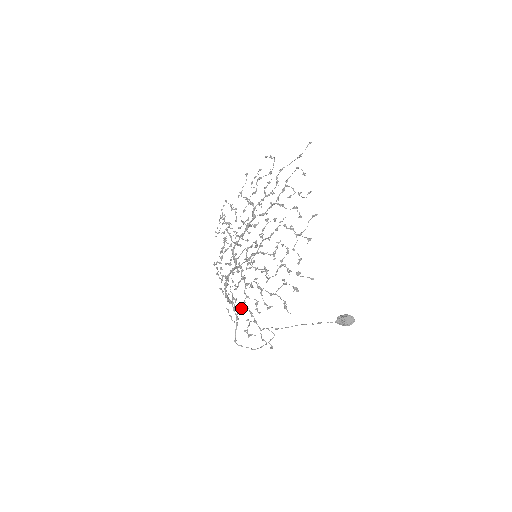
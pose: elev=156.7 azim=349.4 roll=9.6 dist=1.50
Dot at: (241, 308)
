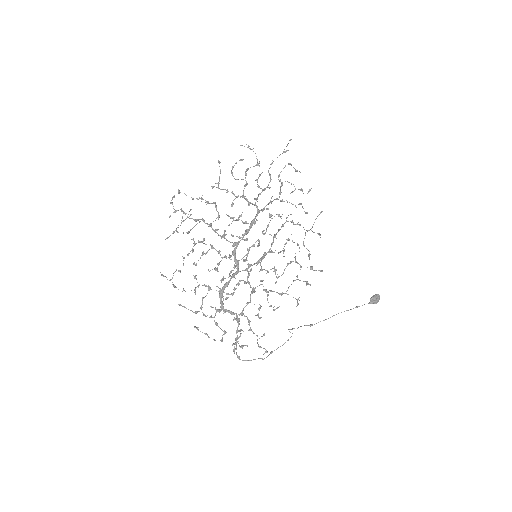
Dot at: (235, 319)
